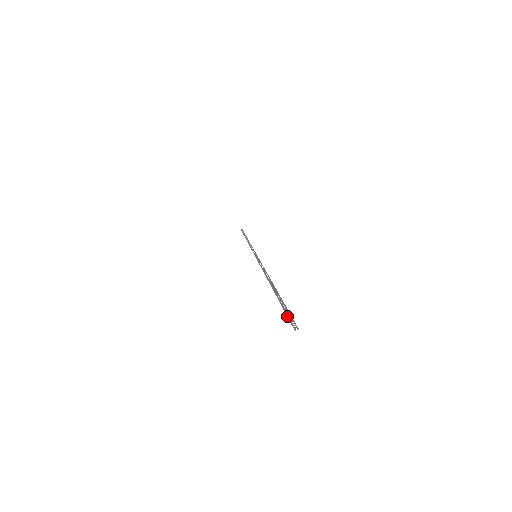
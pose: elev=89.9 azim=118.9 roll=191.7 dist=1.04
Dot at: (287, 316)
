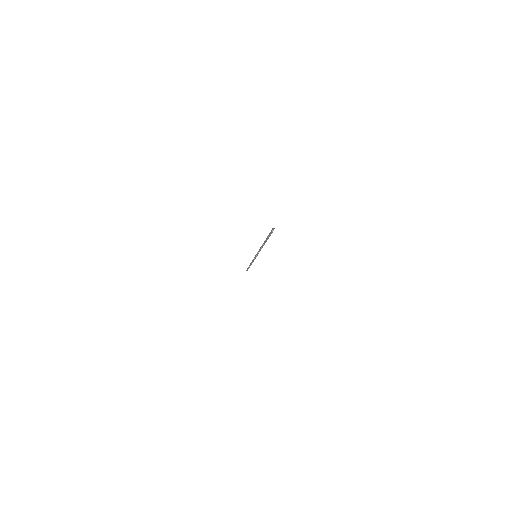
Dot at: occluded
